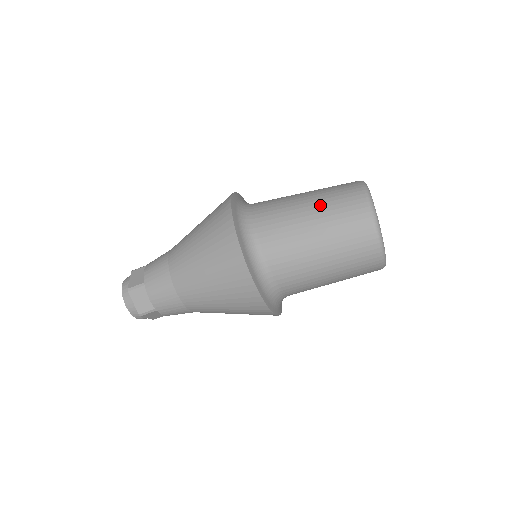
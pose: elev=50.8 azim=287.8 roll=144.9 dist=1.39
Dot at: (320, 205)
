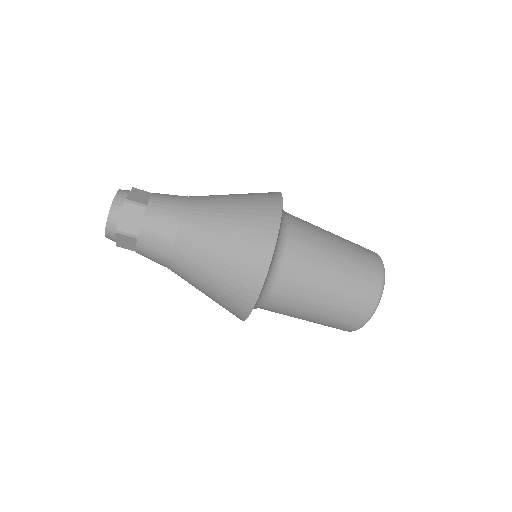
Dot at: (339, 294)
